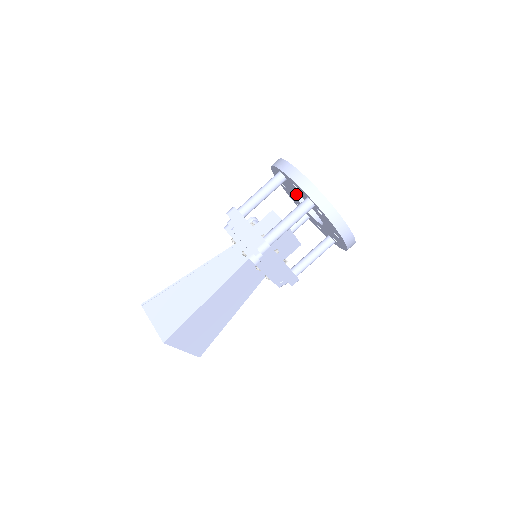
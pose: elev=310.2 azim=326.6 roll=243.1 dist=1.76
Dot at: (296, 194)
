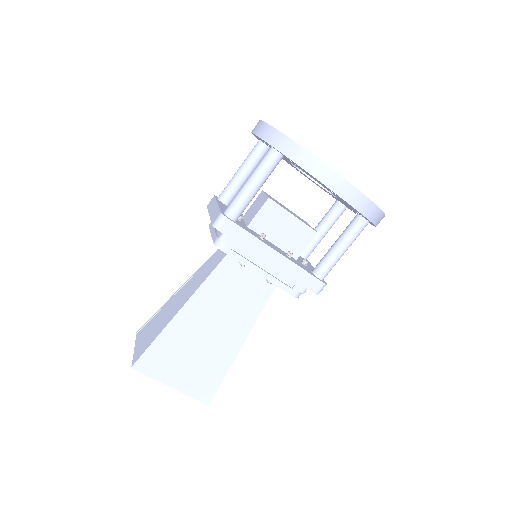
Dot at: occluded
